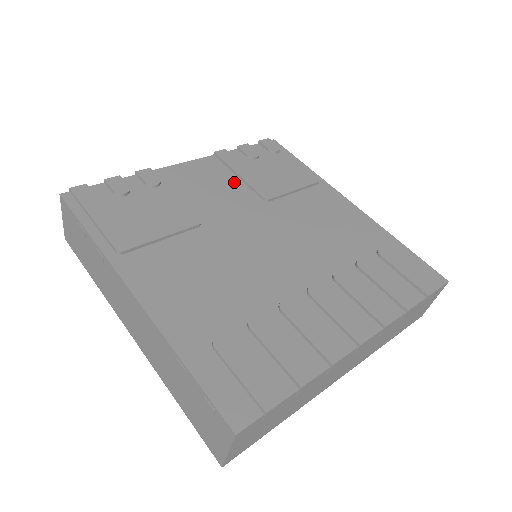
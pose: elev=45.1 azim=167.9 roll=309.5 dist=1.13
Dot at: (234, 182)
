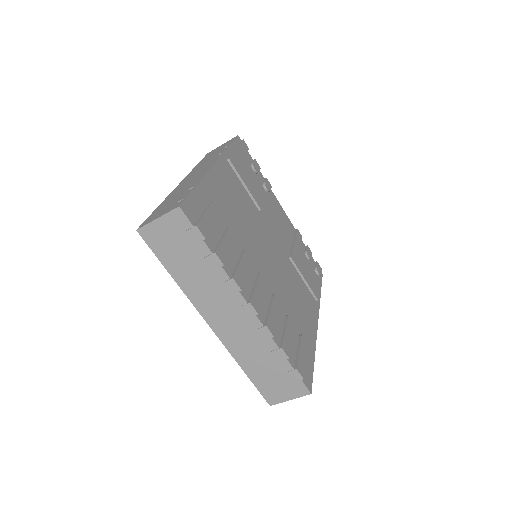
Dot at: (289, 239)
